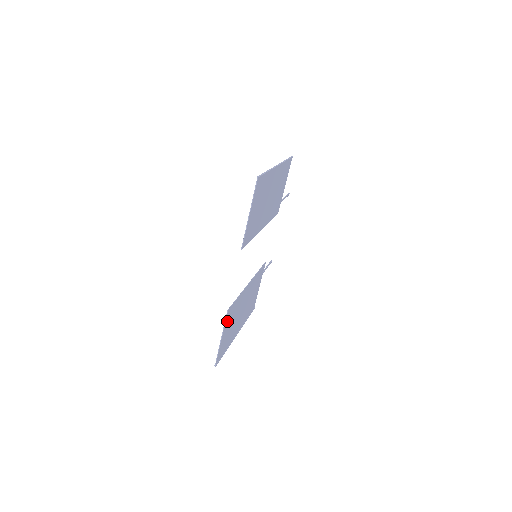
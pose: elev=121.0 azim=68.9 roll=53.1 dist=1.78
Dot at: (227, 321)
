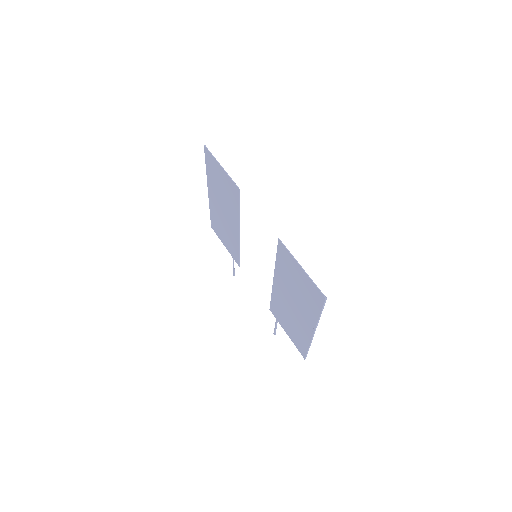
Dot at: (289, 258)
